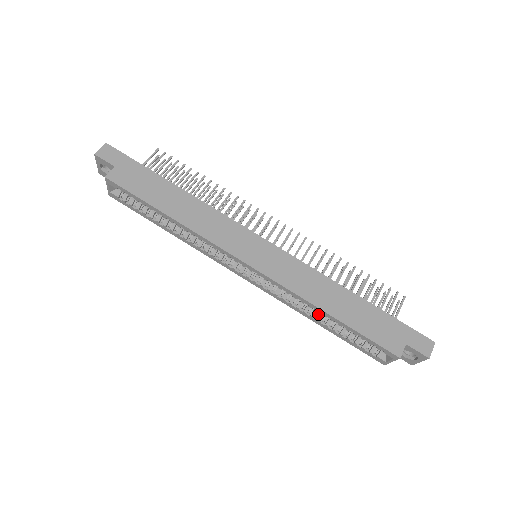
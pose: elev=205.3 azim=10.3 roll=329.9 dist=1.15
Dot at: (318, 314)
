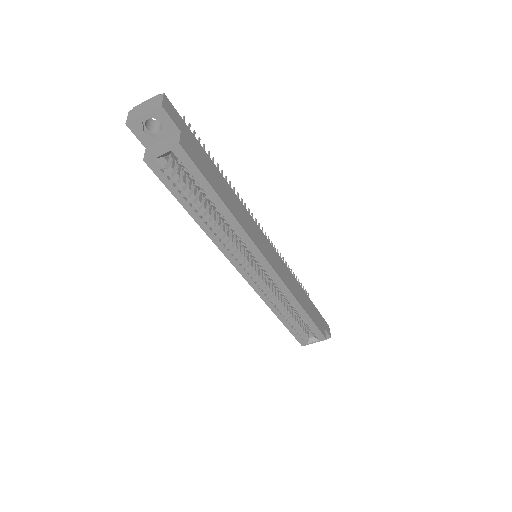
Dot at: occluded
